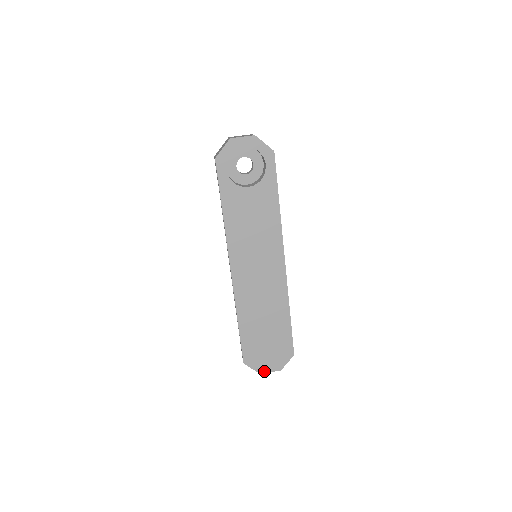
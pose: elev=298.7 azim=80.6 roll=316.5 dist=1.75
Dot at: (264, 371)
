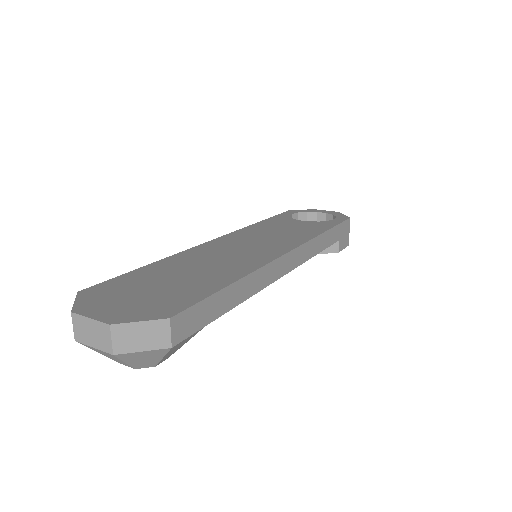
Dot at: (84, 312)
